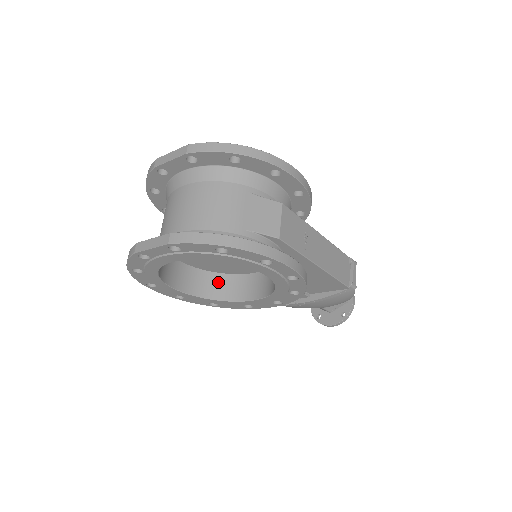
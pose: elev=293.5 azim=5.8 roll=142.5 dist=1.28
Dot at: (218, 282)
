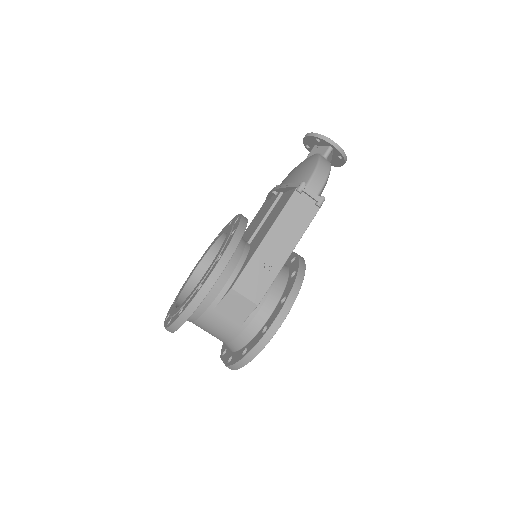
Dot at: occluded
